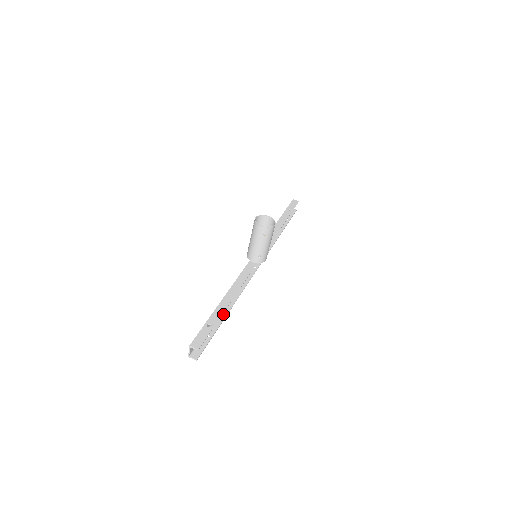
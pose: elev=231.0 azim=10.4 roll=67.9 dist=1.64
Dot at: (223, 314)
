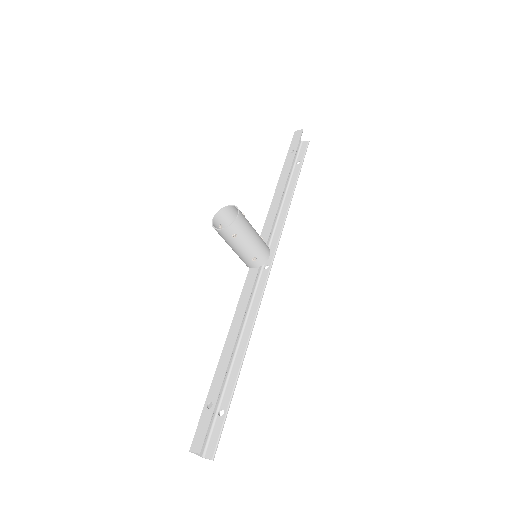
Dot at: (236, 367)
